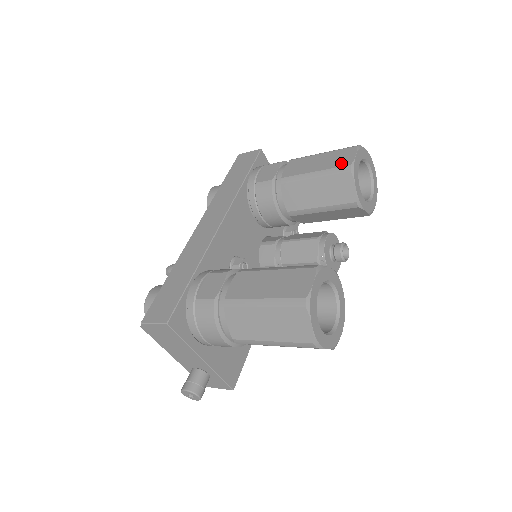
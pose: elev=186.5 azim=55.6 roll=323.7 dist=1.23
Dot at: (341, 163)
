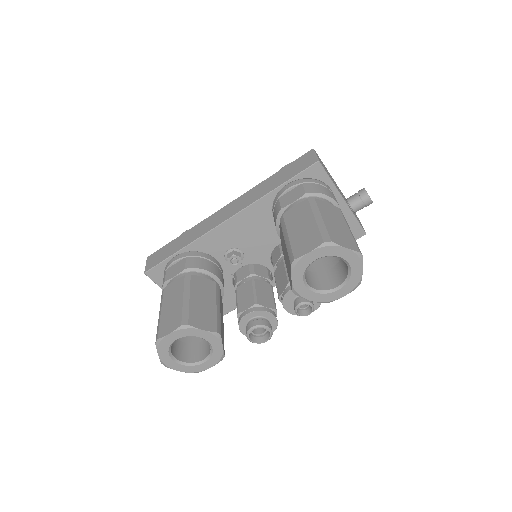
Dot at: (297, 249)
